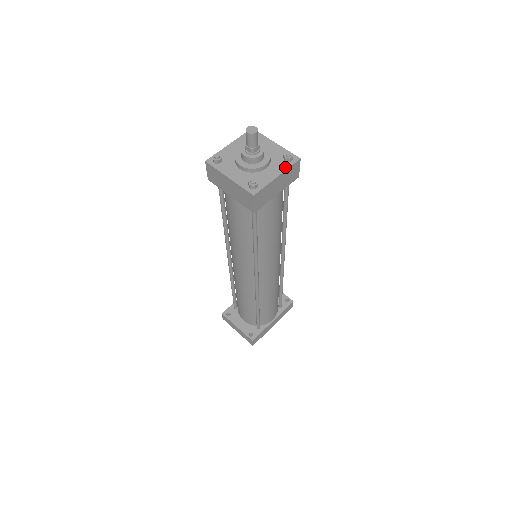
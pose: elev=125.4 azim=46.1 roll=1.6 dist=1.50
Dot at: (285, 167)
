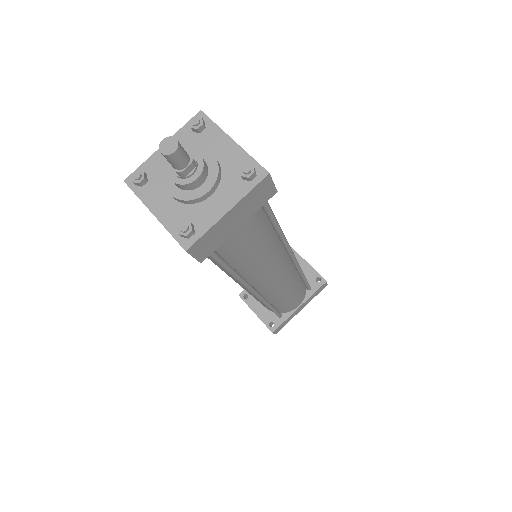
Dot at: (241, 192)
